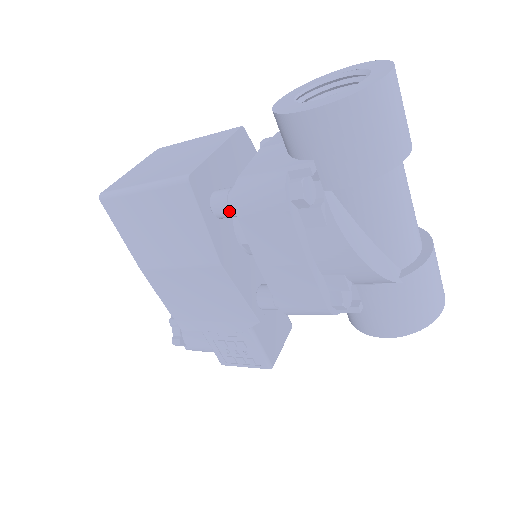
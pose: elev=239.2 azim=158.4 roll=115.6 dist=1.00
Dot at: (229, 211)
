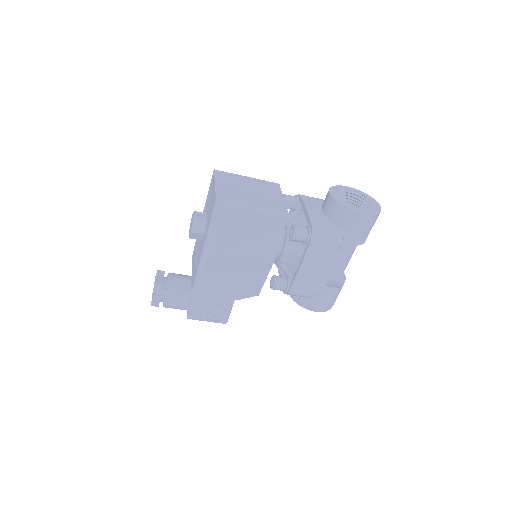
Dot at: (303, 239)
